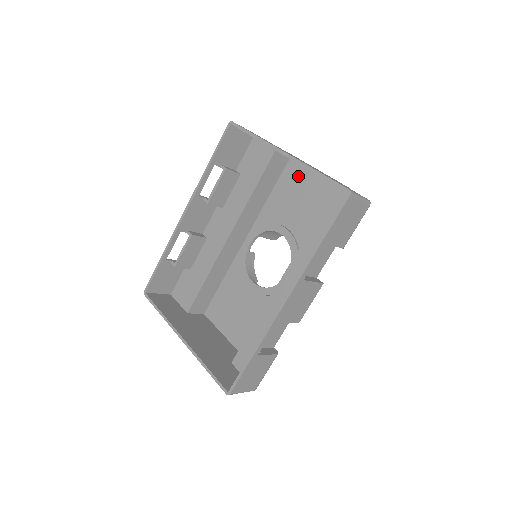
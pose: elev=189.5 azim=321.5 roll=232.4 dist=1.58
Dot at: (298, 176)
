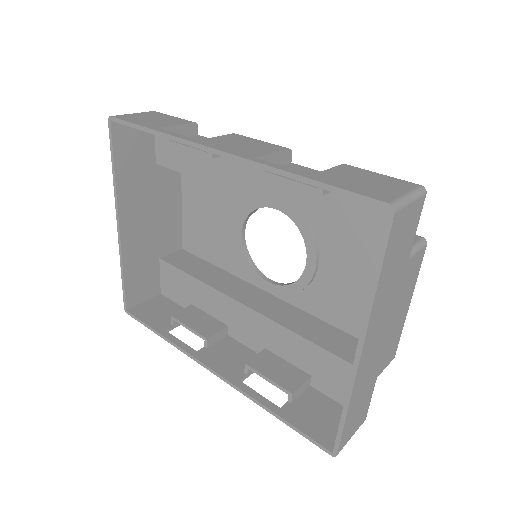
Dot at: occluded
